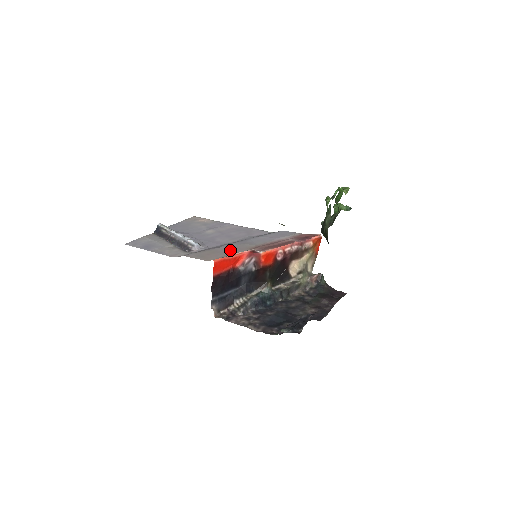
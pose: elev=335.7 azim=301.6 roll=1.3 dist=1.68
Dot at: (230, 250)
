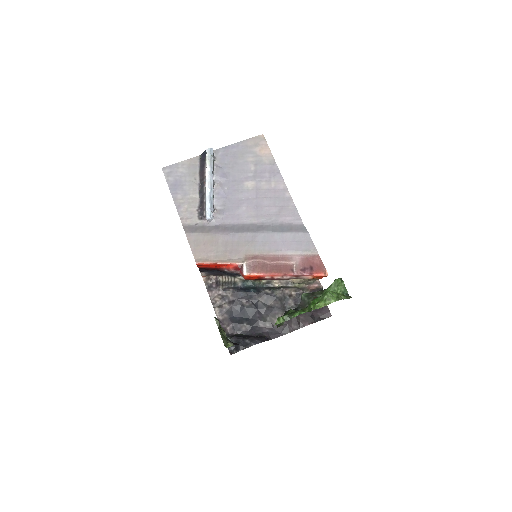
Dot at: (227, 248)
